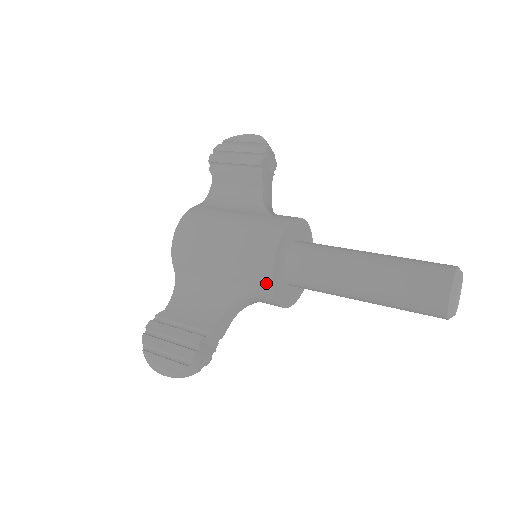
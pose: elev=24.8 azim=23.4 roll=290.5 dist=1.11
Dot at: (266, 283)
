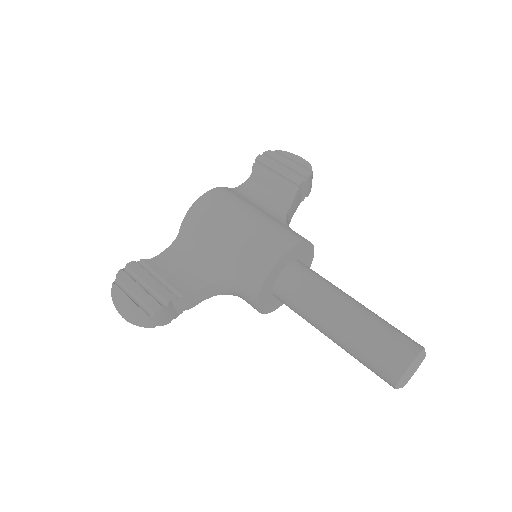
Dot at: (258, 279)
